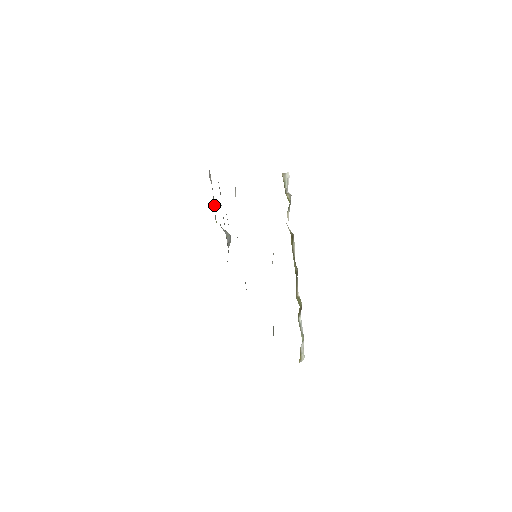
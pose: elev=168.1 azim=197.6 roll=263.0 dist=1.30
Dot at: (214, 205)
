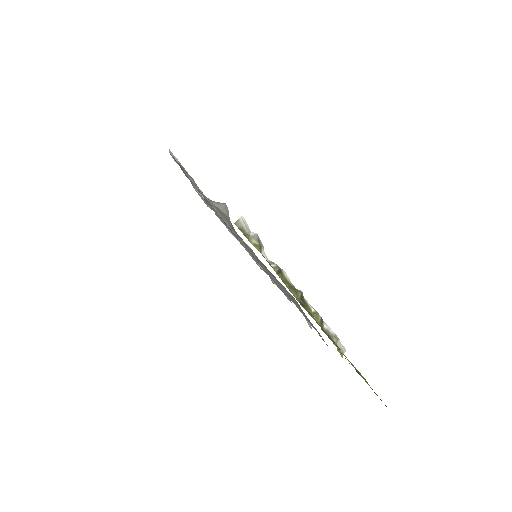
Dot at: occluded
